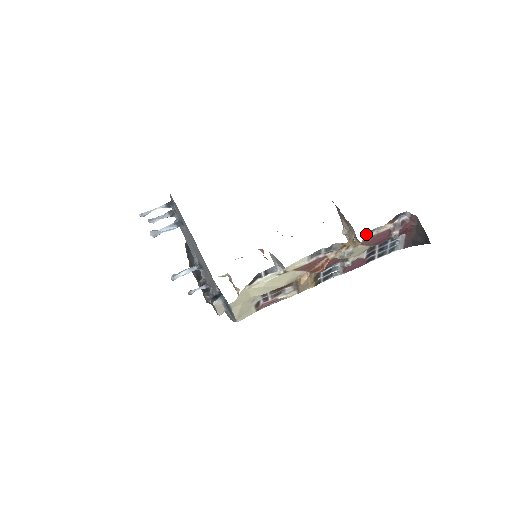
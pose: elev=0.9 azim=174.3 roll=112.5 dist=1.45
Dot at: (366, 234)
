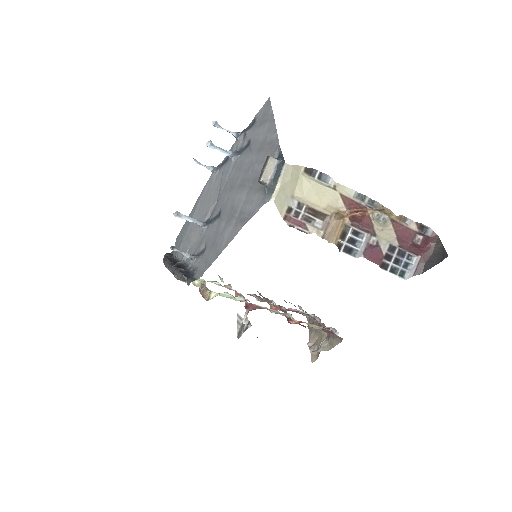
Dot at: (400, 216)
